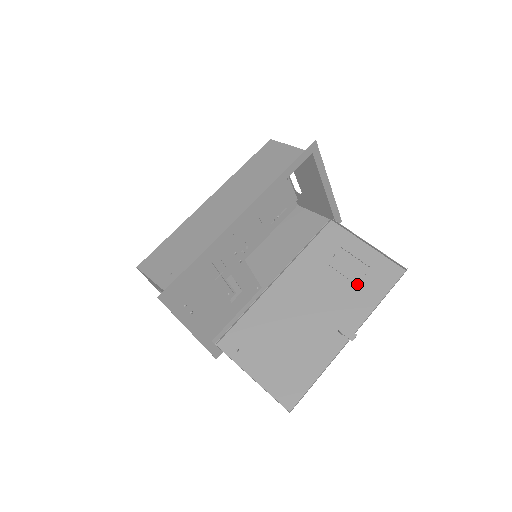
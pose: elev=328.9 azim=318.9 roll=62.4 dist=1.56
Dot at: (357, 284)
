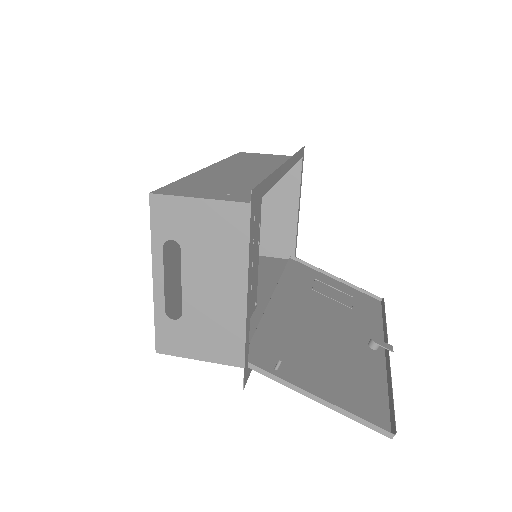
Dot at: (352, 308)
